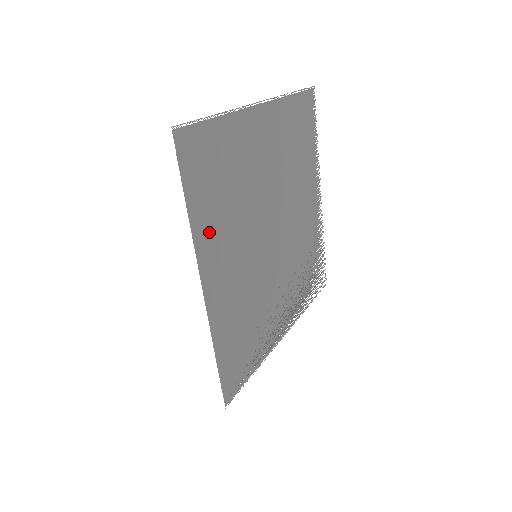
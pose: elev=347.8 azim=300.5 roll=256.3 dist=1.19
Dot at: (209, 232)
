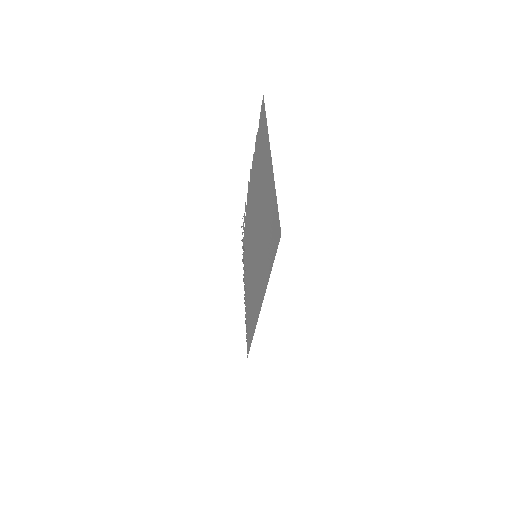
Dot at: occluded
